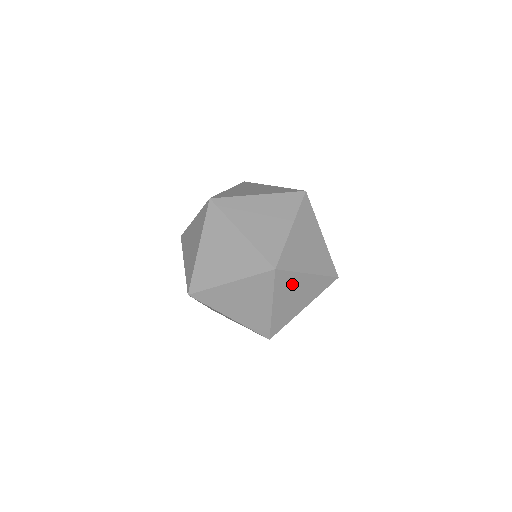
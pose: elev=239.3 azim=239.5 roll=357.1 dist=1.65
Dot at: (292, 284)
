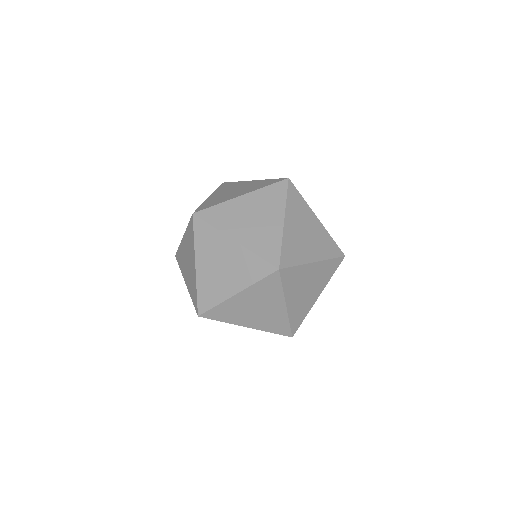
Dot at: (300, 278)
